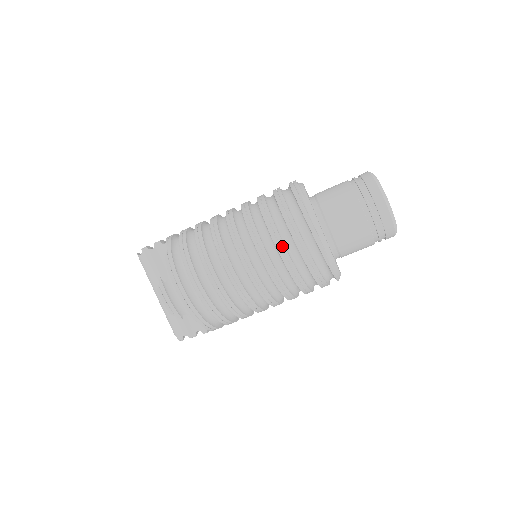
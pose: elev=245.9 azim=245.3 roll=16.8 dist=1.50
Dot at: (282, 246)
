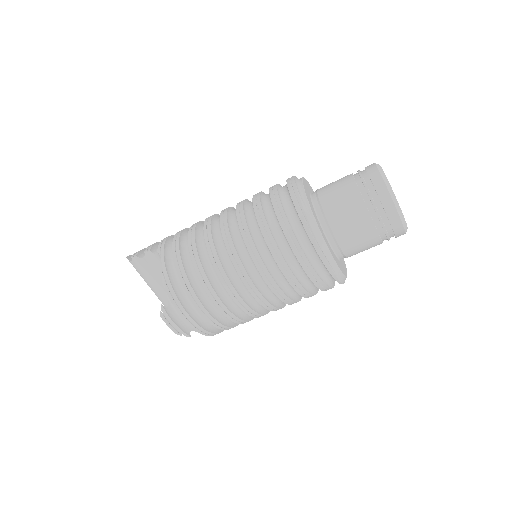
Dot at: (288, 270)
